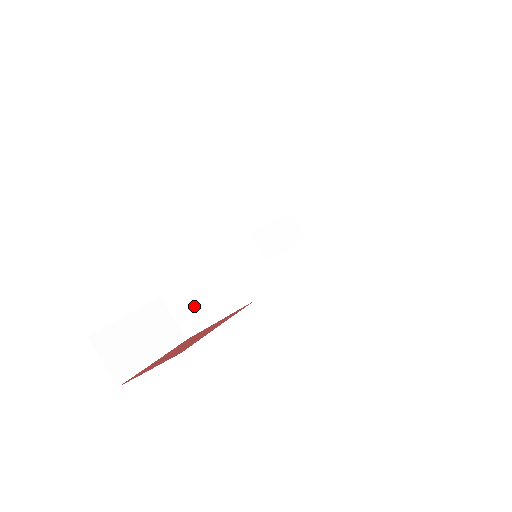
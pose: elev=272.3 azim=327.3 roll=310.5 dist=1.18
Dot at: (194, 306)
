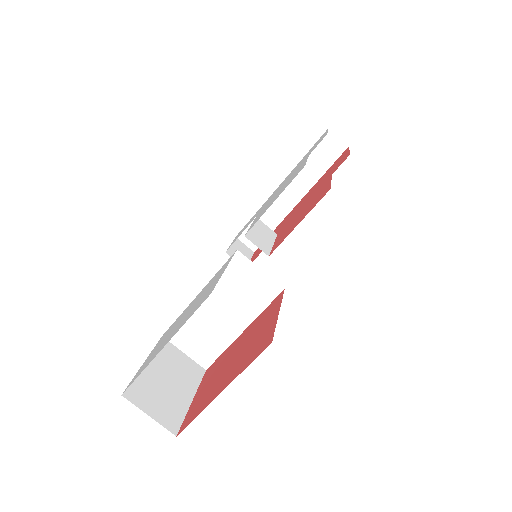
Dot at: (210, 328)
